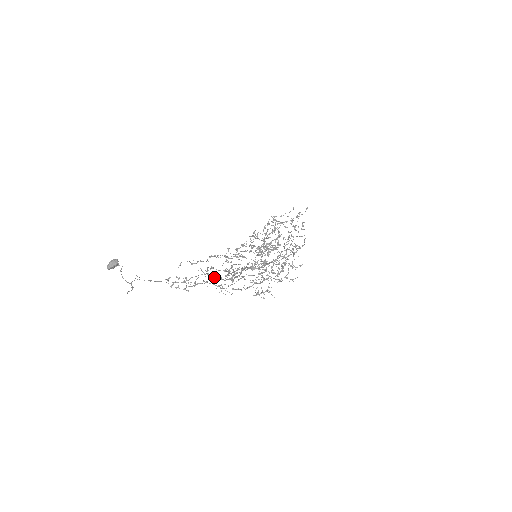
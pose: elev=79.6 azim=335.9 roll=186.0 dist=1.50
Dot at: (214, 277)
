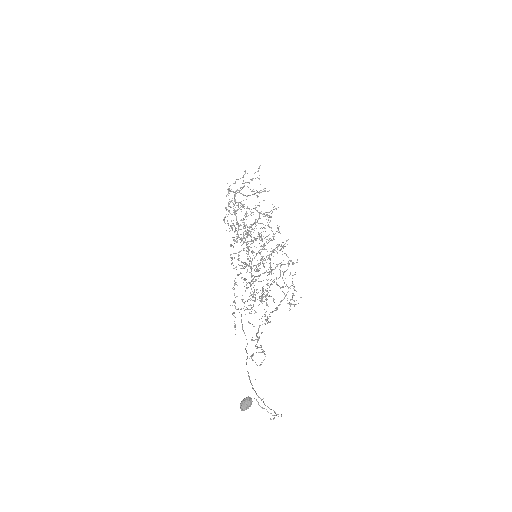
Dot at: (250, 309)
